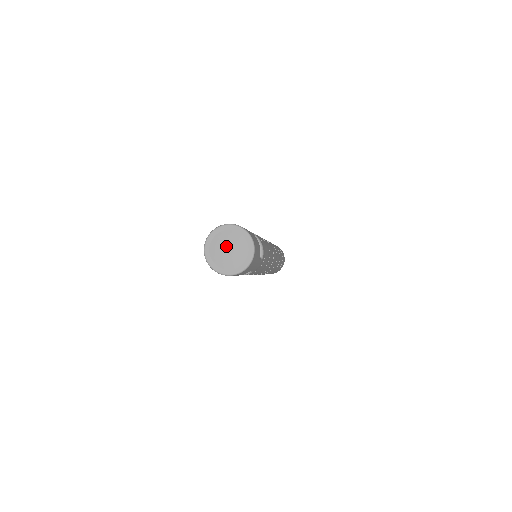
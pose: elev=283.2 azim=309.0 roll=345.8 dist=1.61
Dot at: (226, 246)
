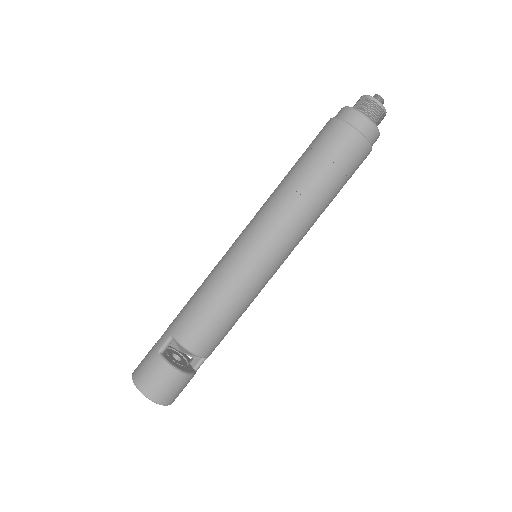
Dot at: occluded
